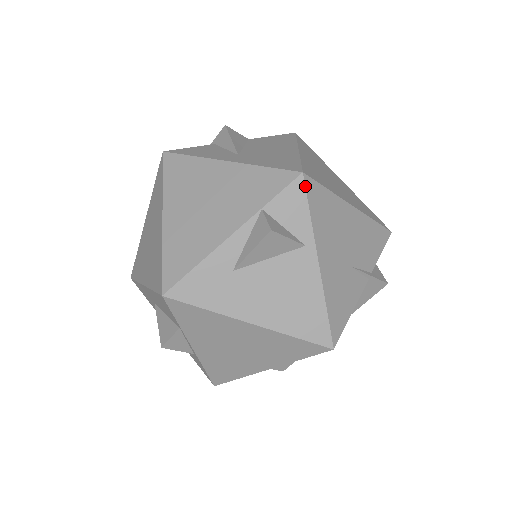
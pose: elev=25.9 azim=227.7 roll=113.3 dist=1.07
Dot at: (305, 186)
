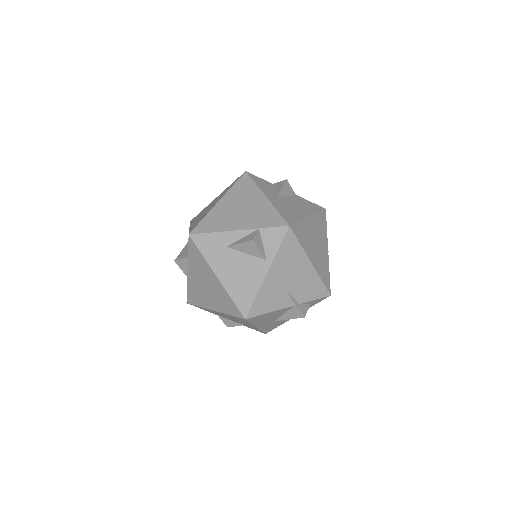
Dot at: (286, 233)
